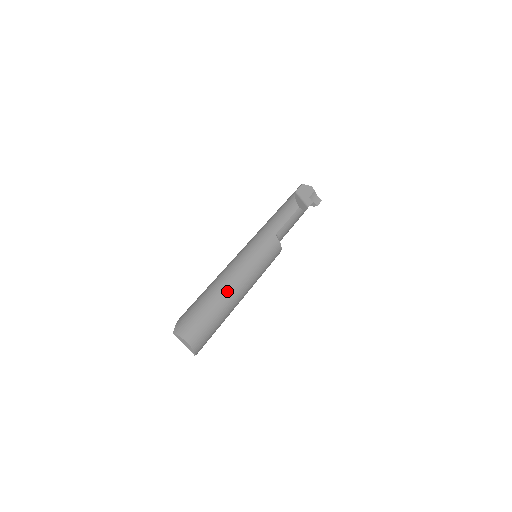
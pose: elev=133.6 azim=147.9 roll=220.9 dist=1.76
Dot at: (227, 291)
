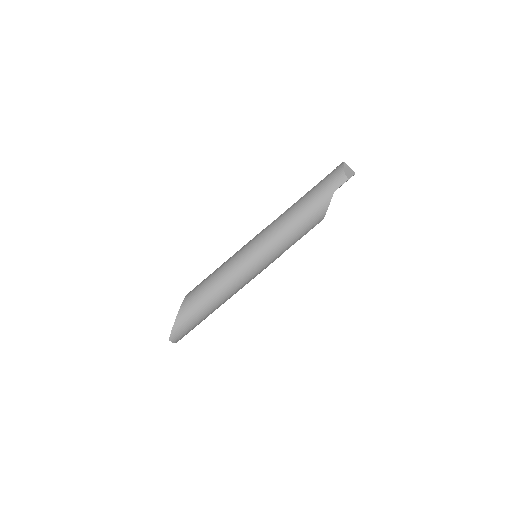
Dot at: occluded
